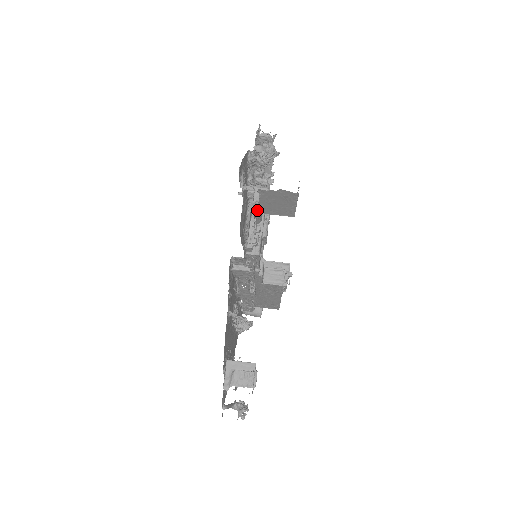
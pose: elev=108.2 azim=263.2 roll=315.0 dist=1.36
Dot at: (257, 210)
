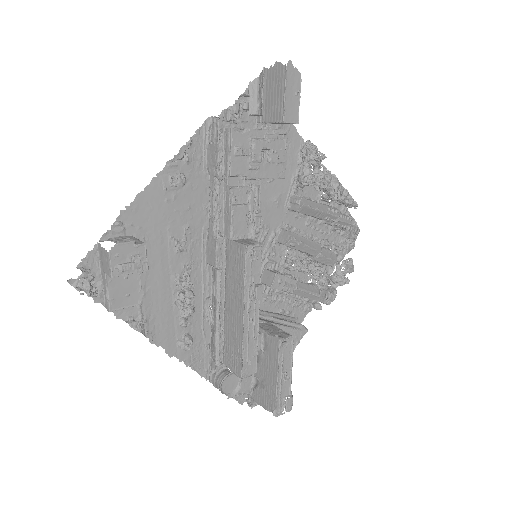
Dot at: occluded
